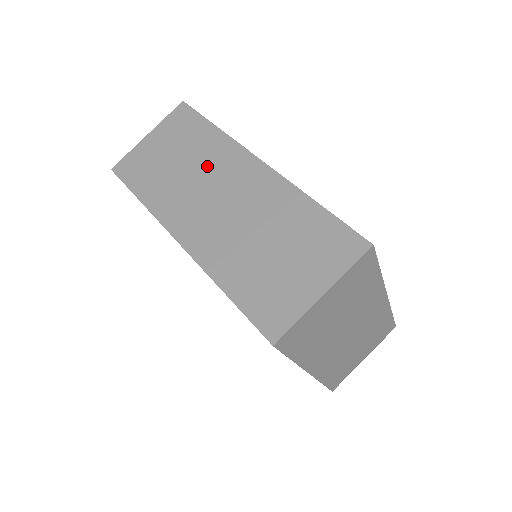
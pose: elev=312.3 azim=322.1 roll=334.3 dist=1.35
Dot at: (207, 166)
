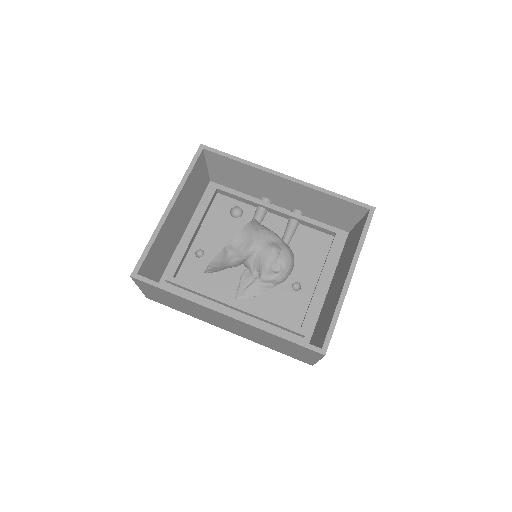
Dot at: (198, 310)
